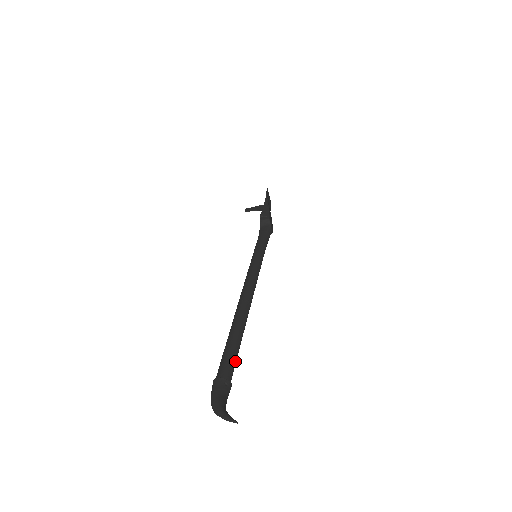
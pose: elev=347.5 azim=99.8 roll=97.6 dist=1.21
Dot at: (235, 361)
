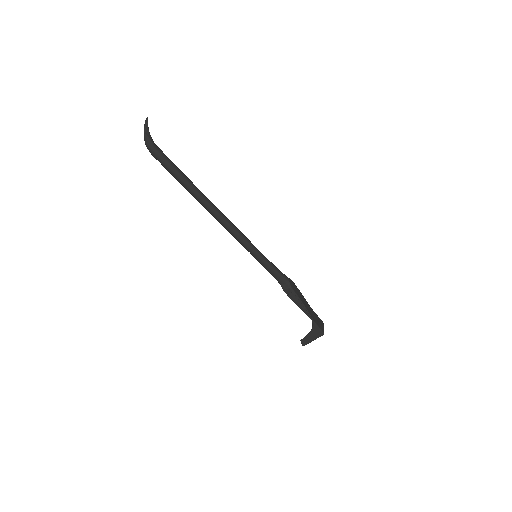
Dot at: (176, 166)
